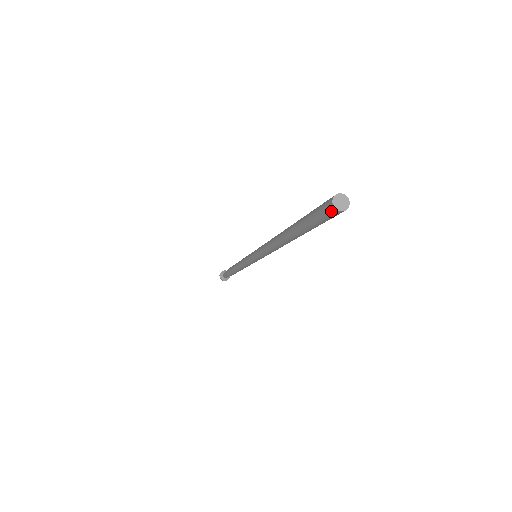
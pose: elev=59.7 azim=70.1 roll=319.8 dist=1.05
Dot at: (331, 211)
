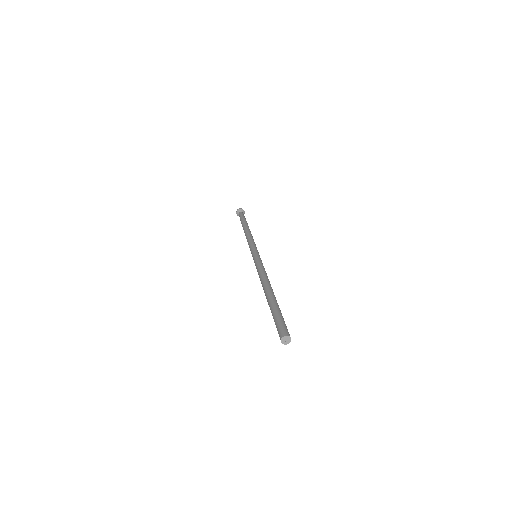
Dot at: (280, 338)
